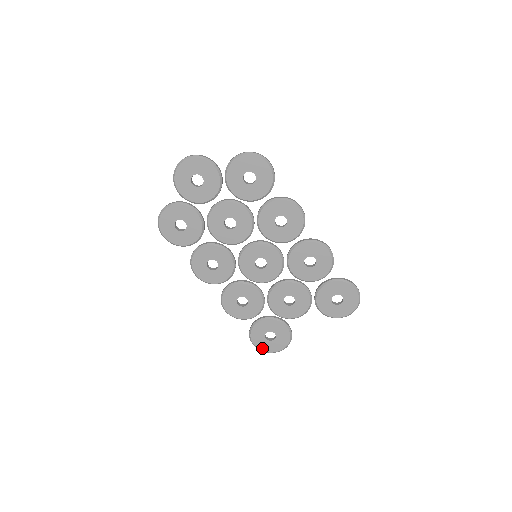
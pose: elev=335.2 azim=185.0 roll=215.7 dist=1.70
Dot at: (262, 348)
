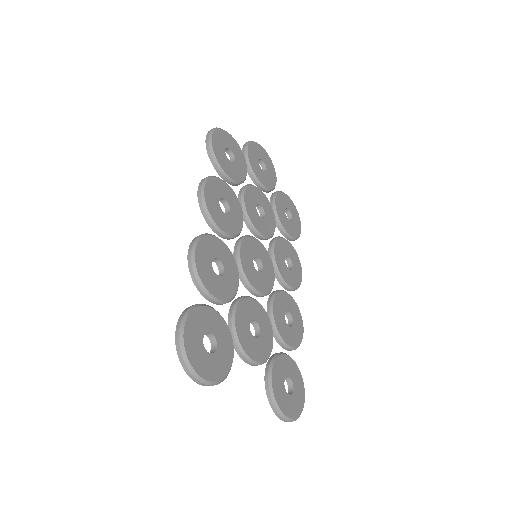
Dot at: (188, 346)
